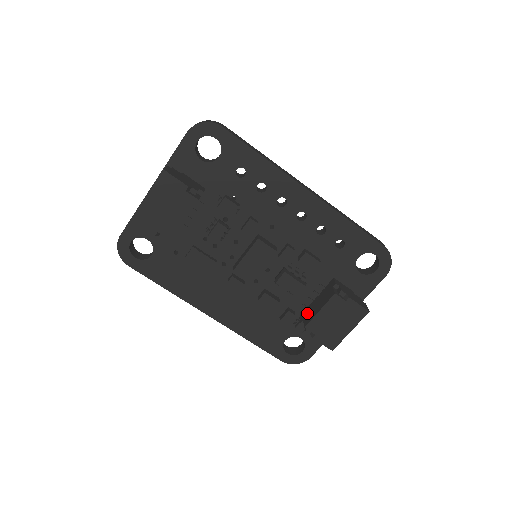
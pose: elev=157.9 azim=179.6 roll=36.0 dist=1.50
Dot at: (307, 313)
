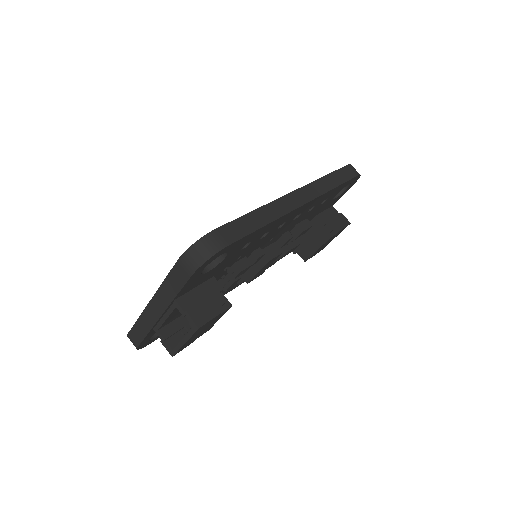
Dot at: (298, 246)
